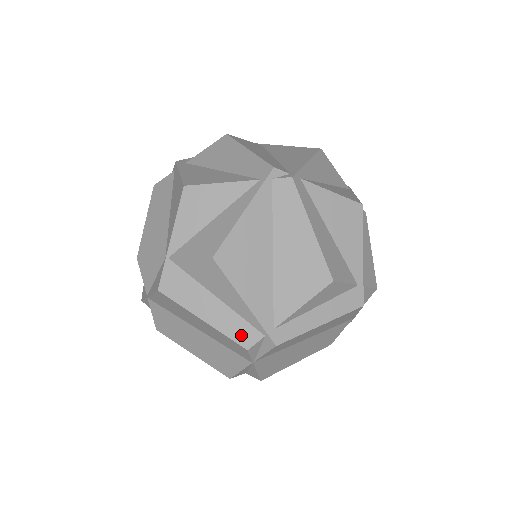
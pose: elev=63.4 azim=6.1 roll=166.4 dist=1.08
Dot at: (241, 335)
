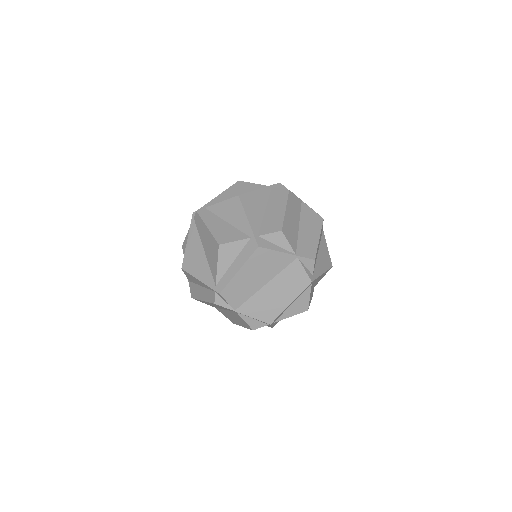
Dot at: (211, 298)
